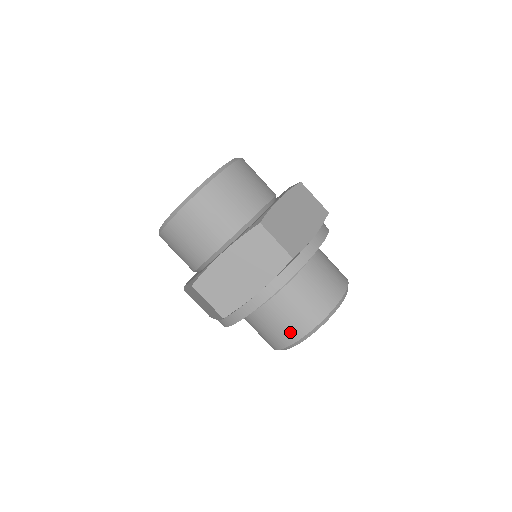
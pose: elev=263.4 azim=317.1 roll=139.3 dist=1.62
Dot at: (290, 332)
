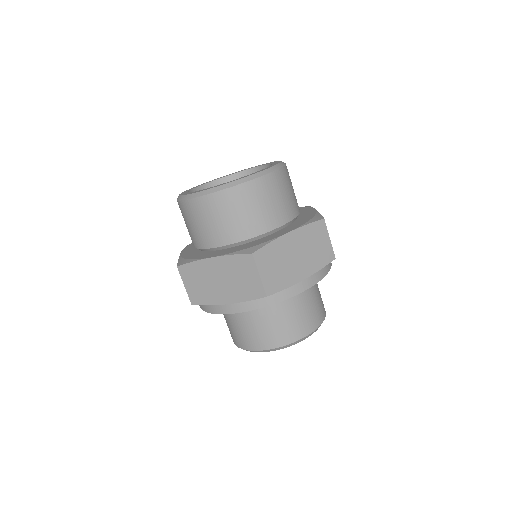
Dot at: (245, 341)
